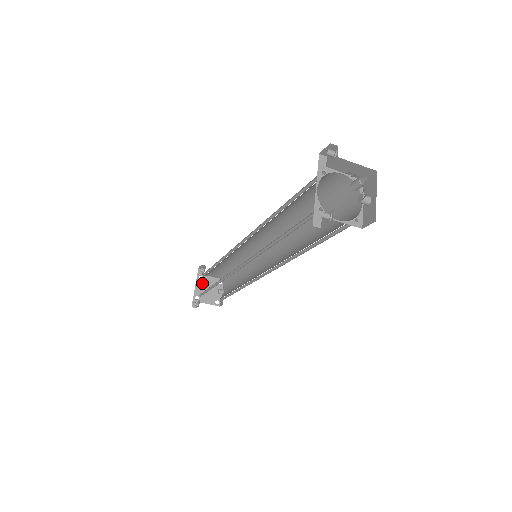
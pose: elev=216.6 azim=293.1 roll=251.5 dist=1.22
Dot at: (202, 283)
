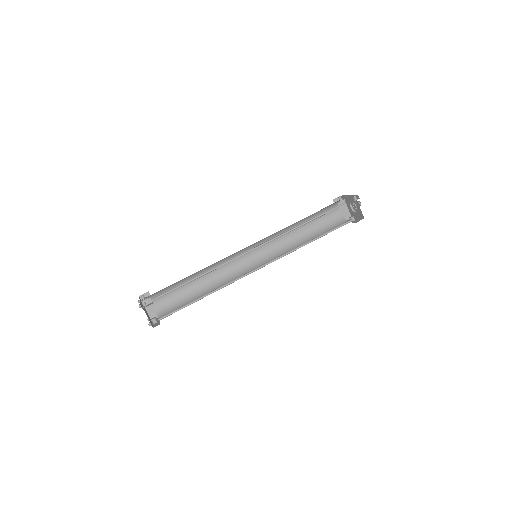
Dot at: occluded
